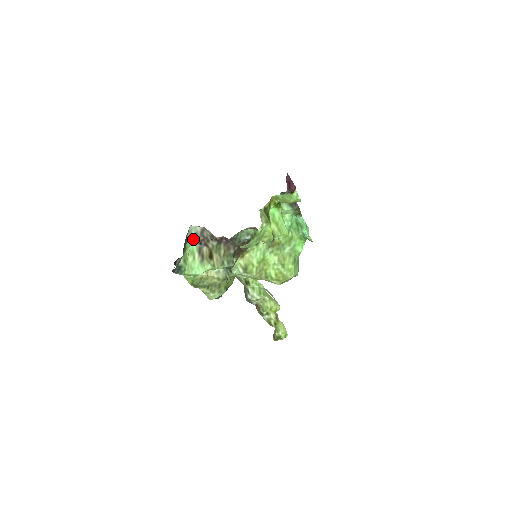
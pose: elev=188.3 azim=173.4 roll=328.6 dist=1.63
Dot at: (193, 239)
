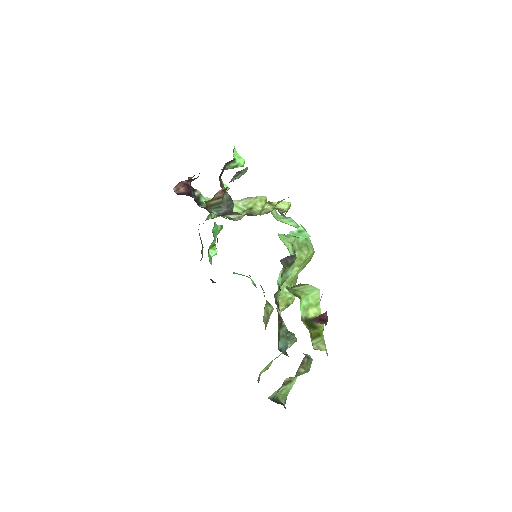
Dot at: occluded
